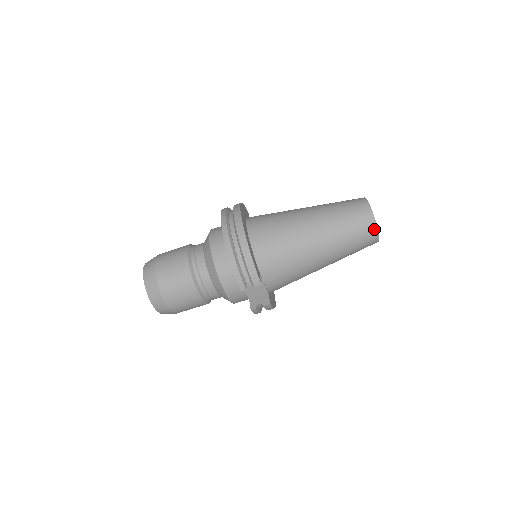
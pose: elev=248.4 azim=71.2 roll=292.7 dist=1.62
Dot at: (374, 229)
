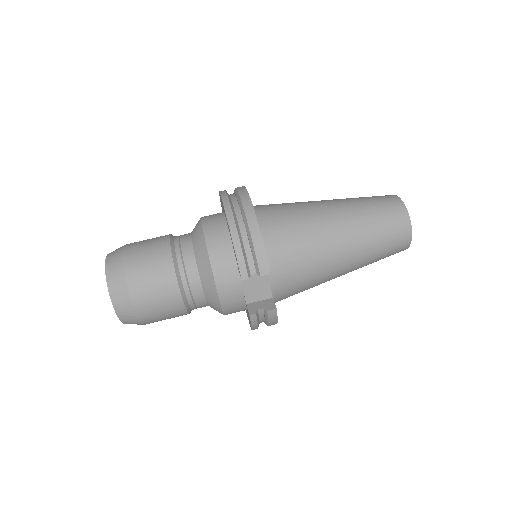
Dot at: (407, 226)
